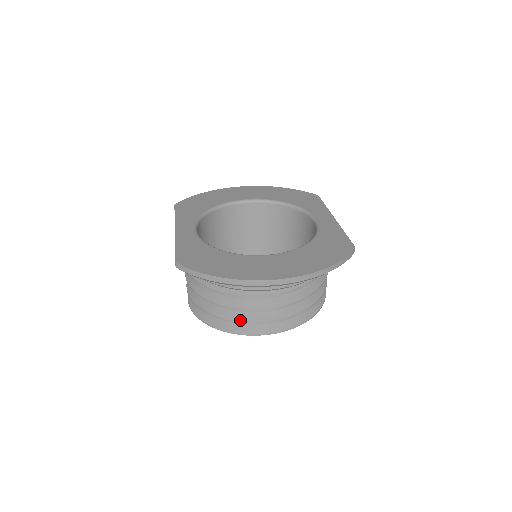
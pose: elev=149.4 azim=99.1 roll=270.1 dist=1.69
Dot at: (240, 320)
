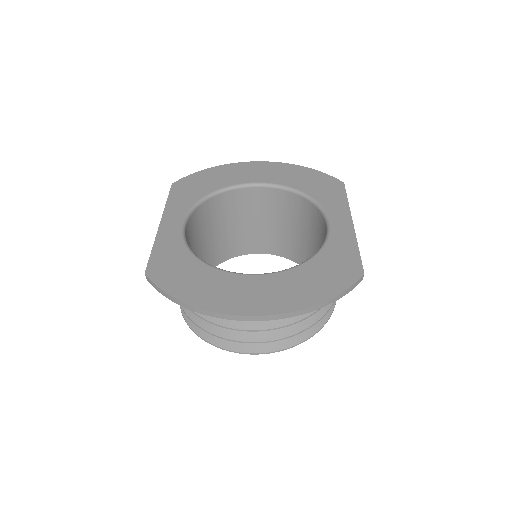
Dot at: (223, 336)
